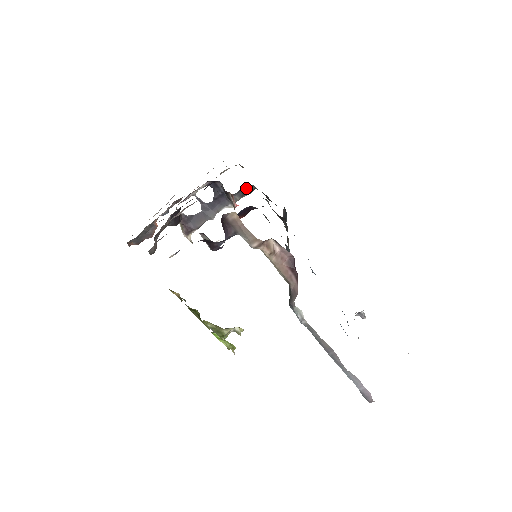
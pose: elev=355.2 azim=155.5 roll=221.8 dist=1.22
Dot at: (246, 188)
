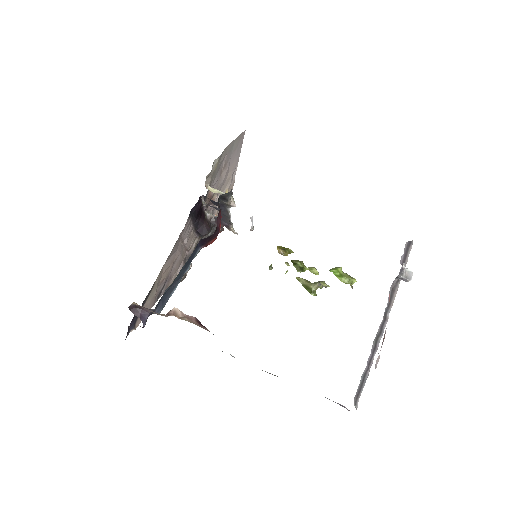
Dot at: (221, 196)
